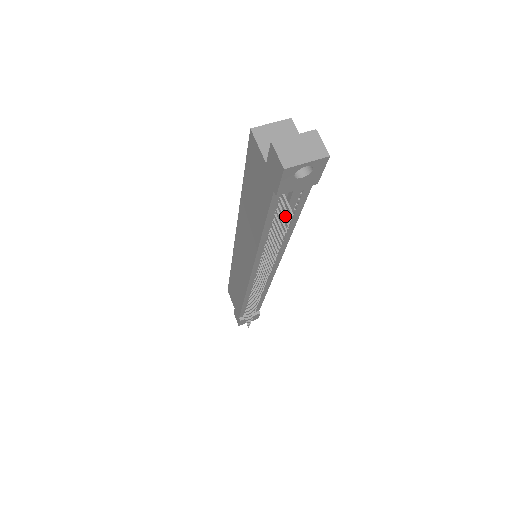
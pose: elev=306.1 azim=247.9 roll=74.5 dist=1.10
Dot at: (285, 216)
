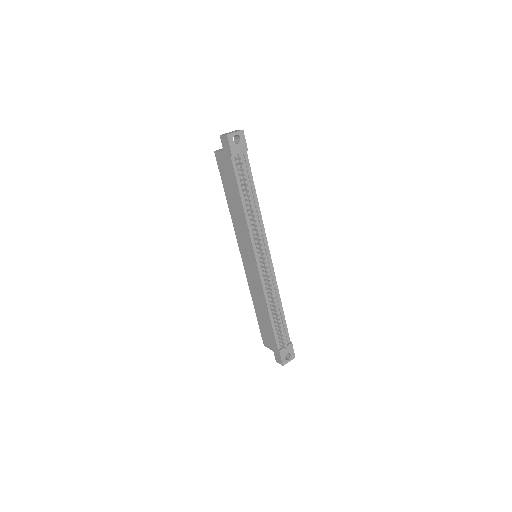
Dot at: (242, 169)
